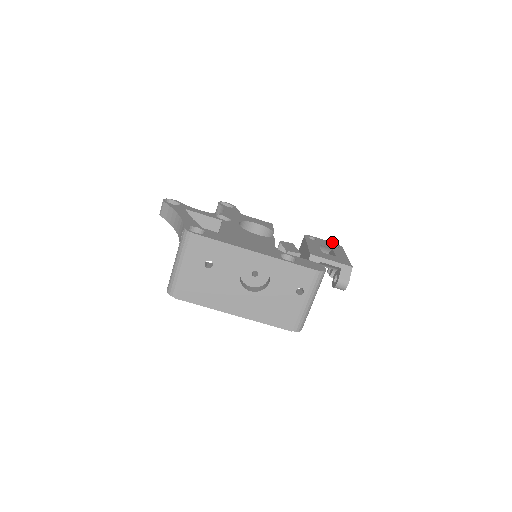
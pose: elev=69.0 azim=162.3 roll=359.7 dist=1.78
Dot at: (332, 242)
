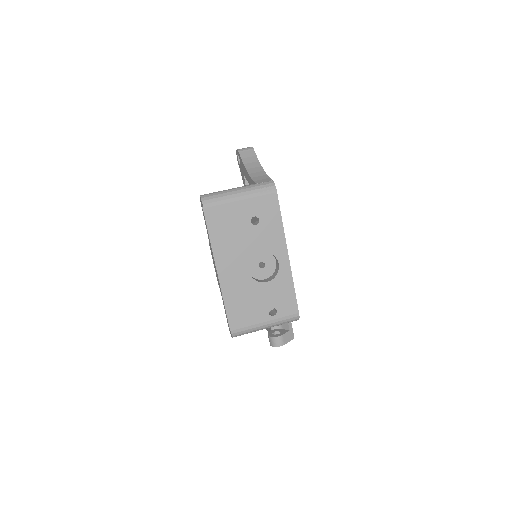
Dot at: occluded
